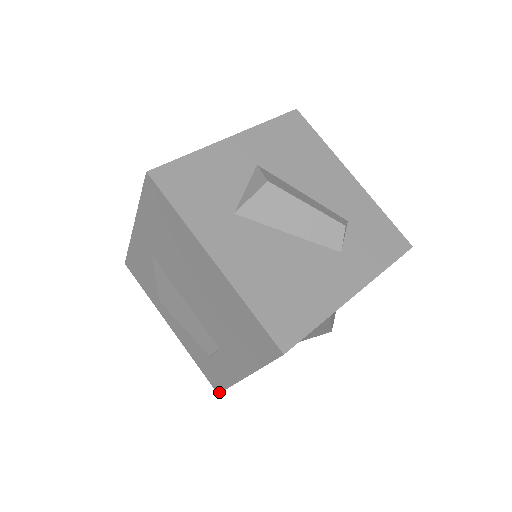
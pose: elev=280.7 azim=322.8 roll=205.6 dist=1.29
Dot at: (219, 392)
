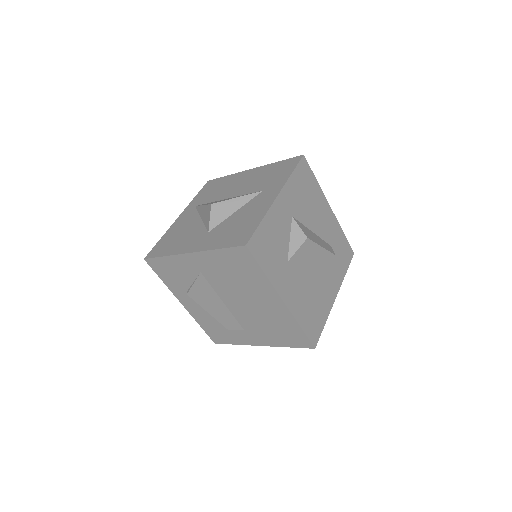
Dot at: (218, 343)
